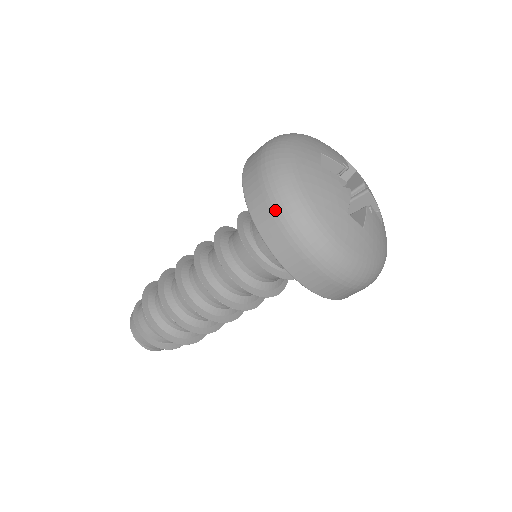
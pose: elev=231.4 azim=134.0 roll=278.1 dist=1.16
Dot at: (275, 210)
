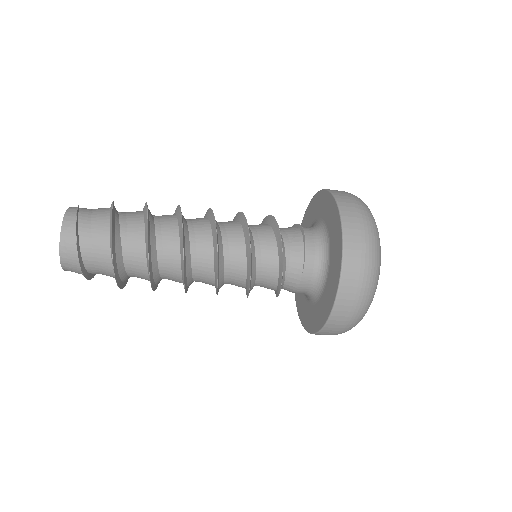
Dot at: (348, 324)
